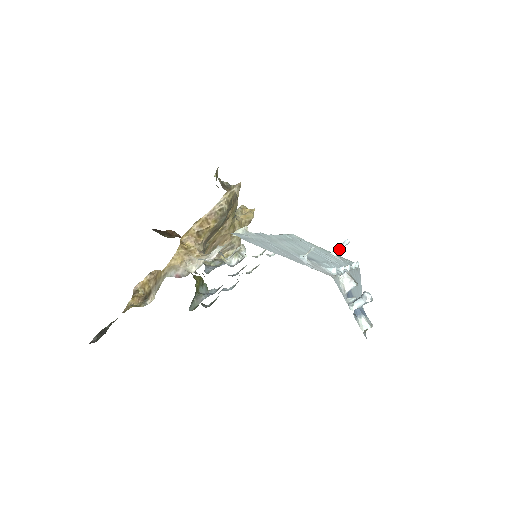
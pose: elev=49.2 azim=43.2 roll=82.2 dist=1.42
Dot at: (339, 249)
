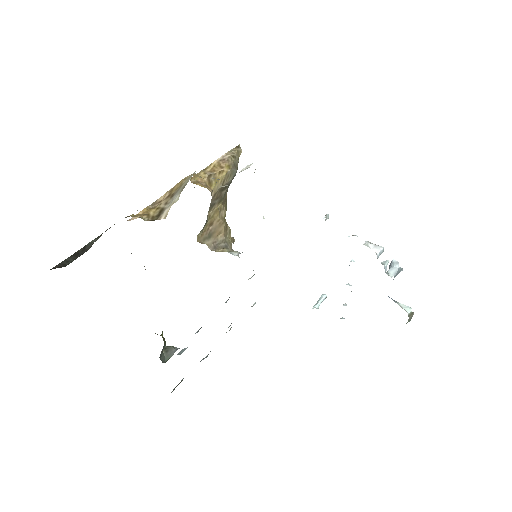
Dot at: (319, 304)
